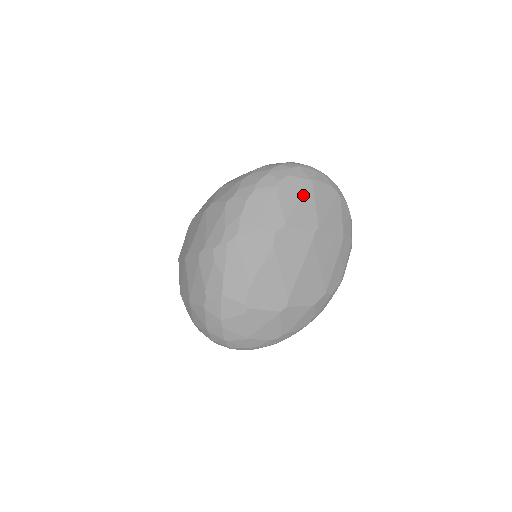
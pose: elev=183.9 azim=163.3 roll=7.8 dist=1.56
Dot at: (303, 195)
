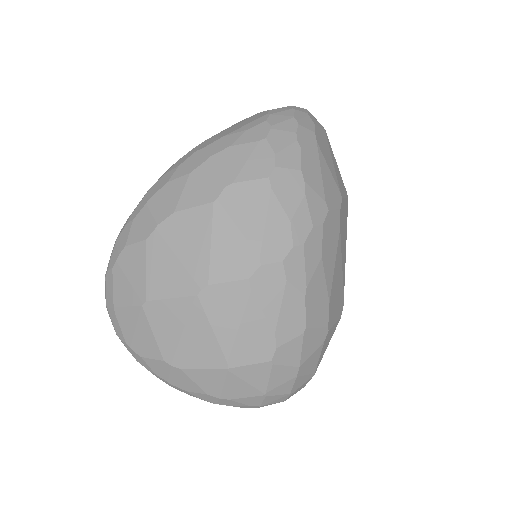
Dot at: (330, 151)
